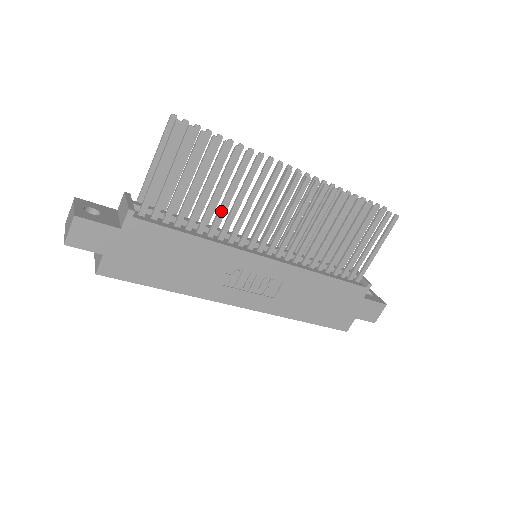
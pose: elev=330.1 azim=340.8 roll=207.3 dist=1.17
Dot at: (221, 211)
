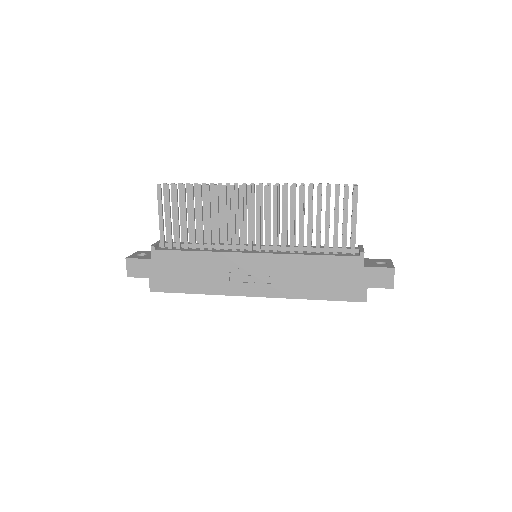
Dot at: (208, 230)
